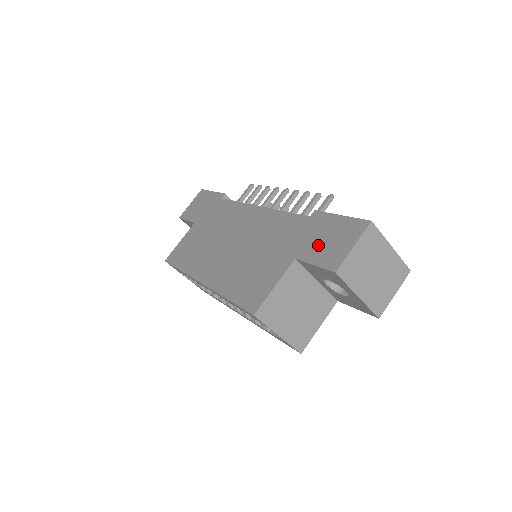
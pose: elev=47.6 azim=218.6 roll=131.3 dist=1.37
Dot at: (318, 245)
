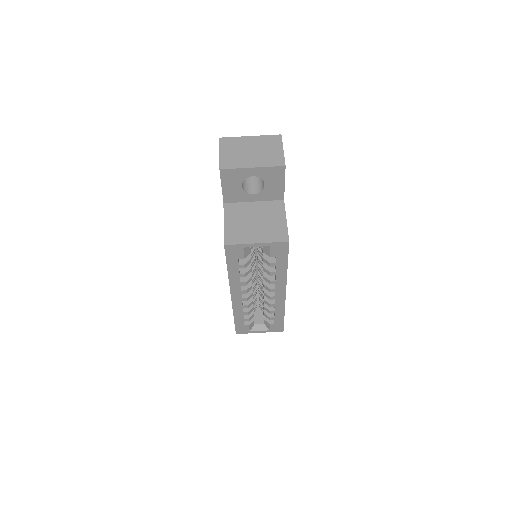
Dot at: occluded
